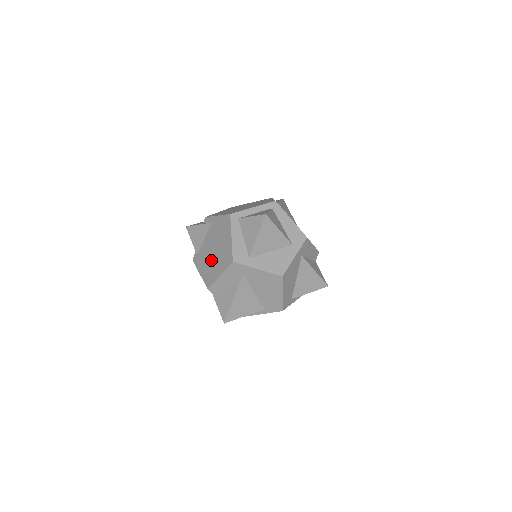
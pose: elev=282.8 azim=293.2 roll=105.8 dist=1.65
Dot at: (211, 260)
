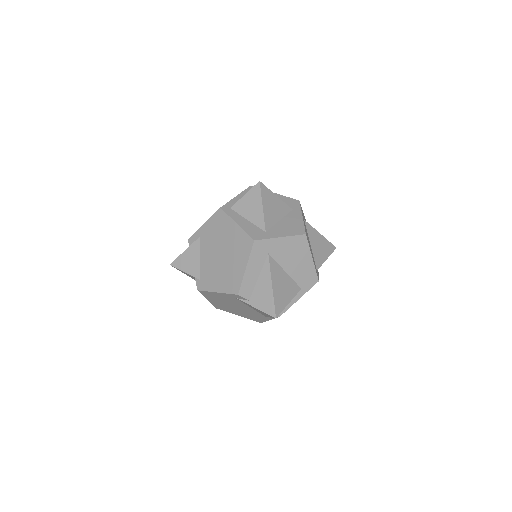
Dot at: (224, 266)
